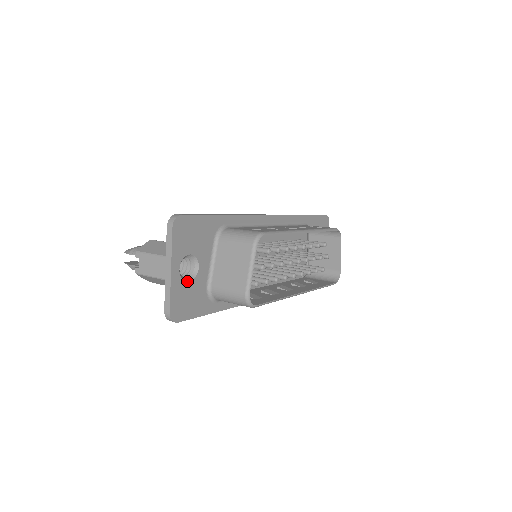
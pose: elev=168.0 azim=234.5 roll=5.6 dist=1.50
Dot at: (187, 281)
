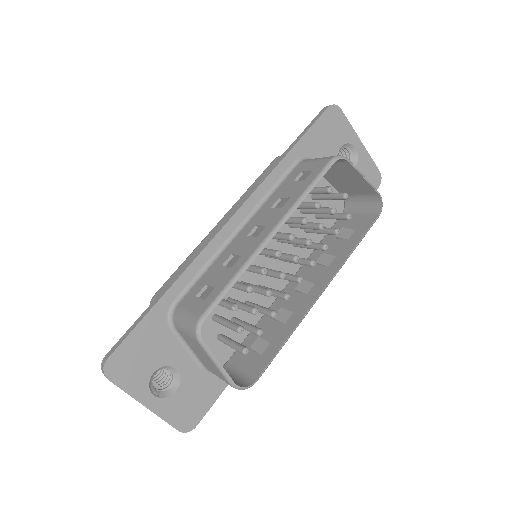
Dot at: (174, 392)
